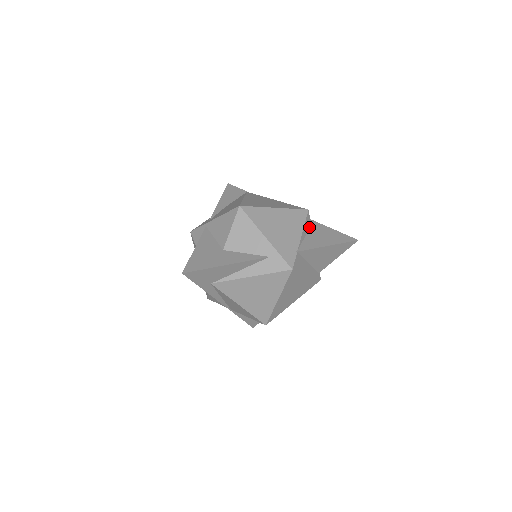
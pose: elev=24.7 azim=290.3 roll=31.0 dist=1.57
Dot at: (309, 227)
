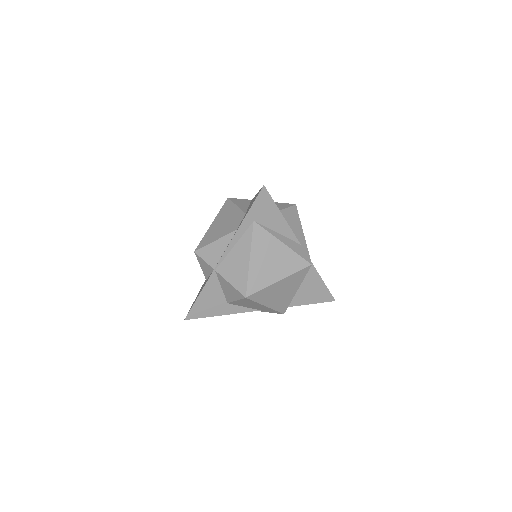
Dot at: occluded
